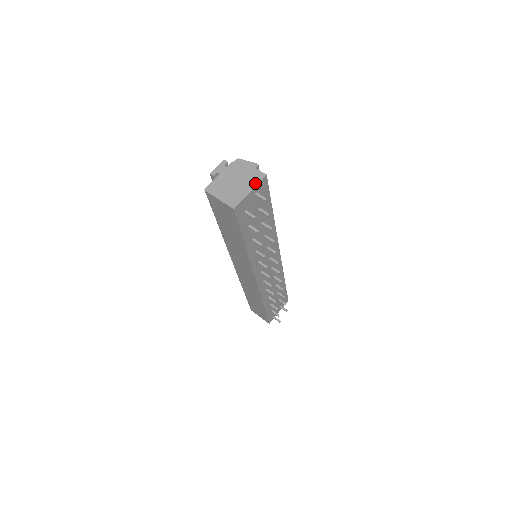
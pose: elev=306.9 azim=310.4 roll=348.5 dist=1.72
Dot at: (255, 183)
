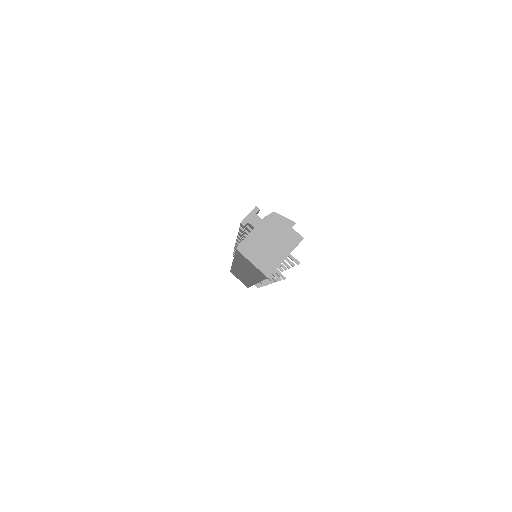
Dot at: (291, 248)
